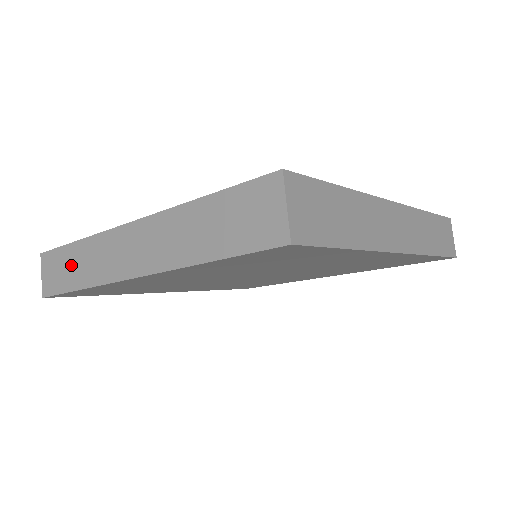
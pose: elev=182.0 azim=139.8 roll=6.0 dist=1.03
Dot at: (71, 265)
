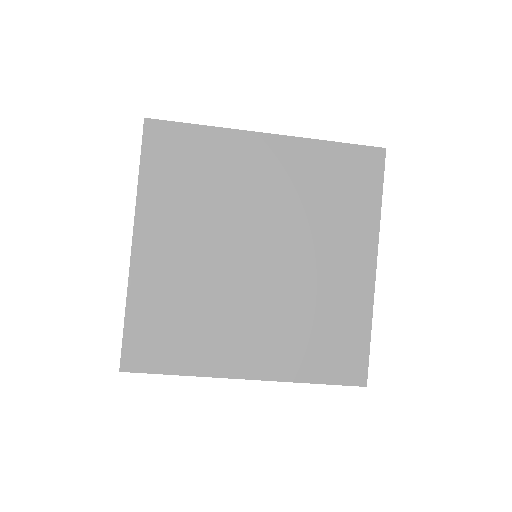
Dot at: occluded
